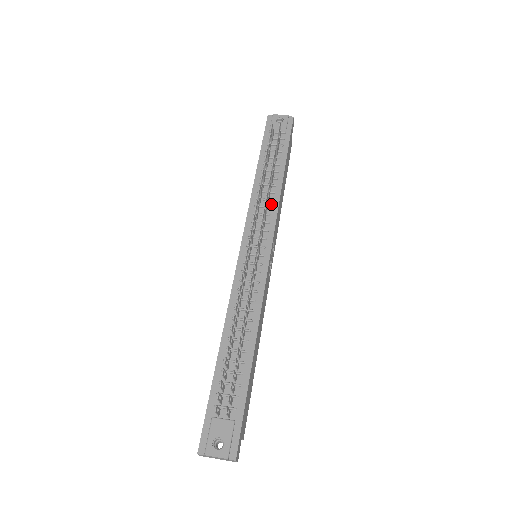
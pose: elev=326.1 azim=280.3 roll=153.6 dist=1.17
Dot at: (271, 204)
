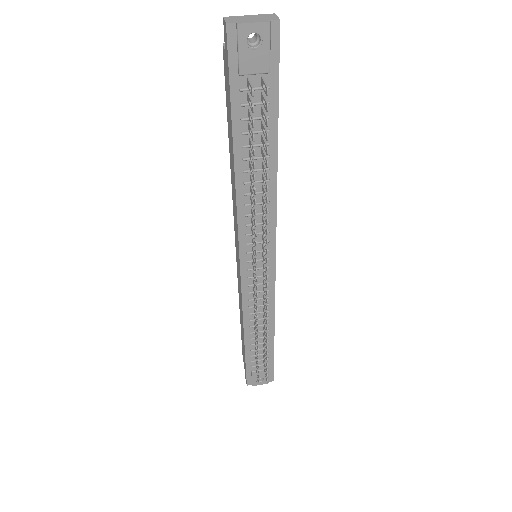
Dot at: occluded
